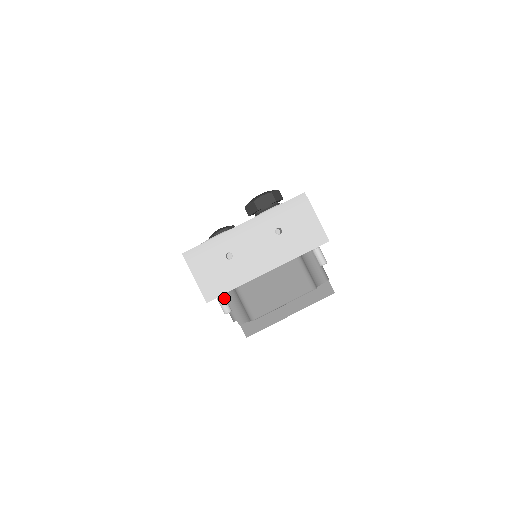
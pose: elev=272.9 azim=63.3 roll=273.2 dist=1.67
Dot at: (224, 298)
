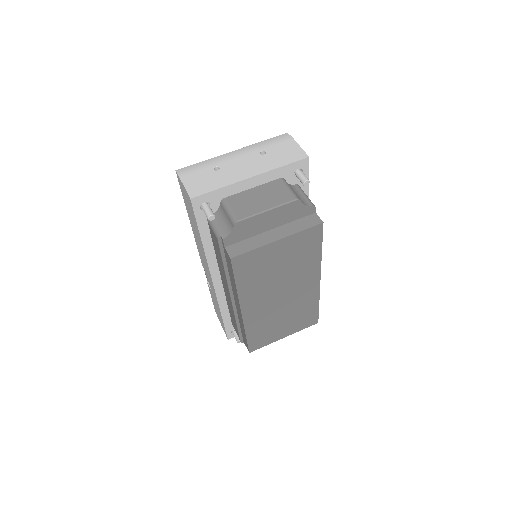
Dot at: (209, 206)
